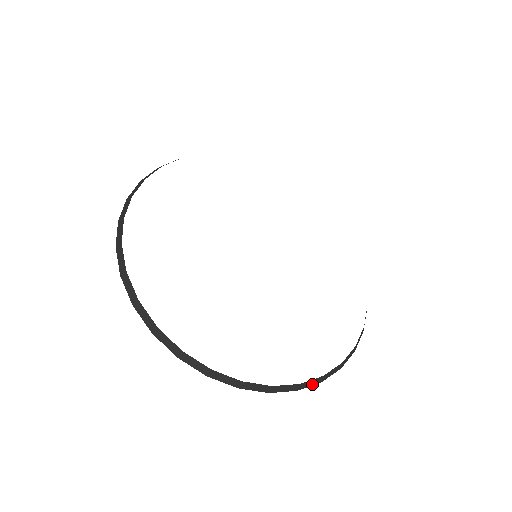
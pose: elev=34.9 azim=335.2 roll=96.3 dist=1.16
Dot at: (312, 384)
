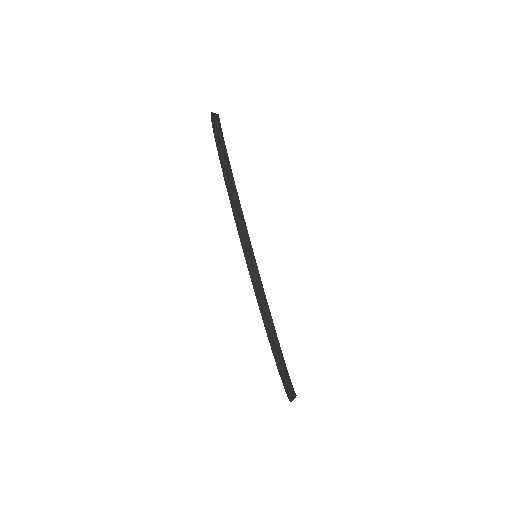
Dot at: (252, 278)
